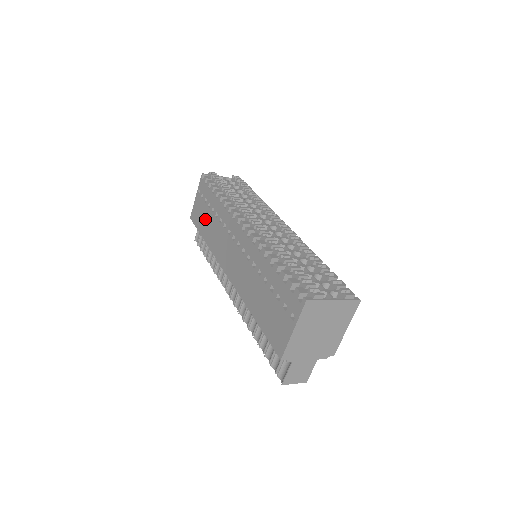
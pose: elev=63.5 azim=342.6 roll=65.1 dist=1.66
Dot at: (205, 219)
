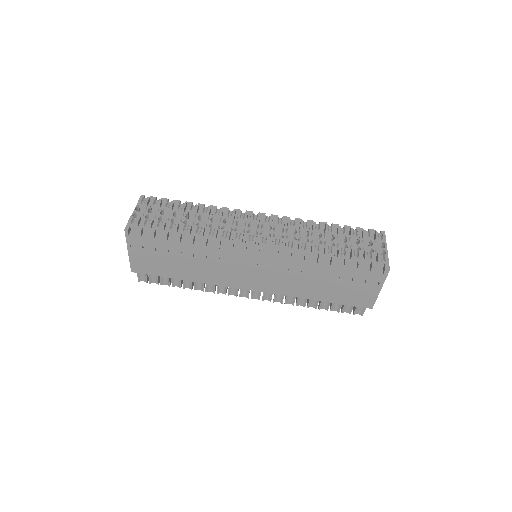
Dot at: (172, 265)
